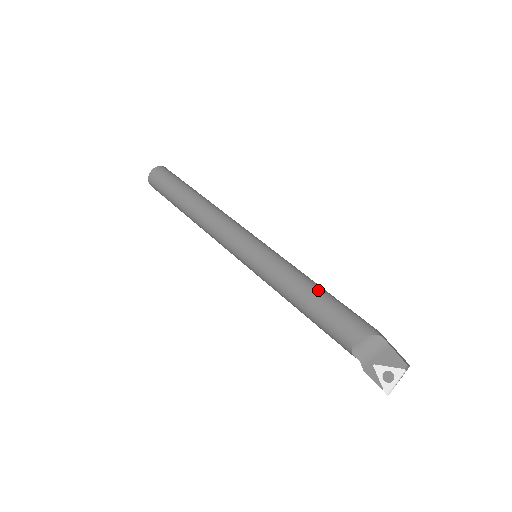
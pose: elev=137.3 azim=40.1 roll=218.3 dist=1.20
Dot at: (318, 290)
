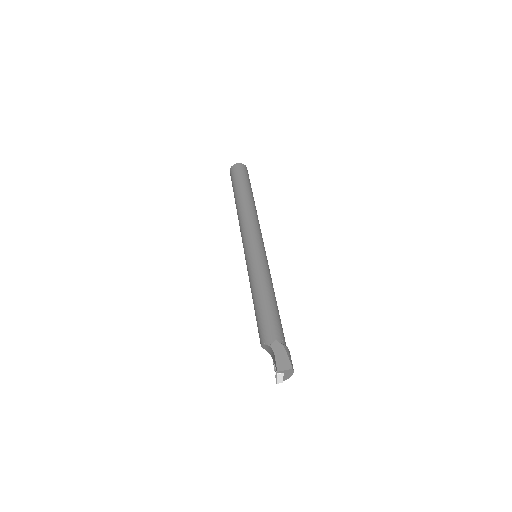
Dot at: (259, 300)
